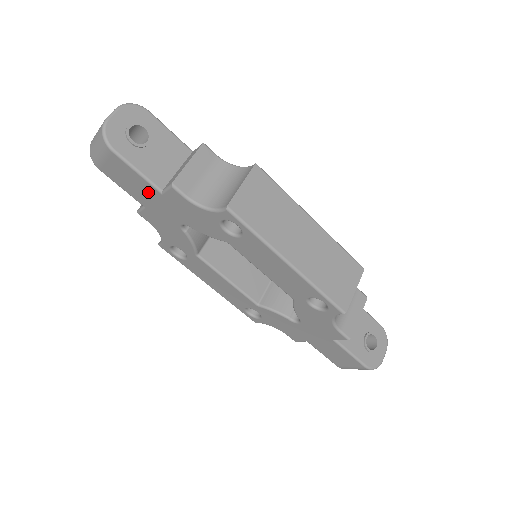
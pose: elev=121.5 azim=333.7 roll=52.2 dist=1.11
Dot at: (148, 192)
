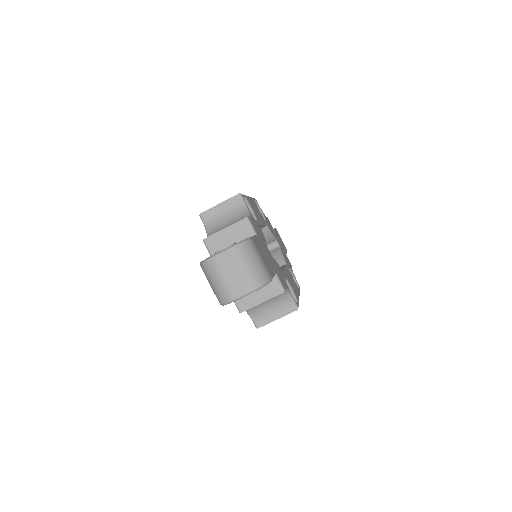
Dot at: occluded
